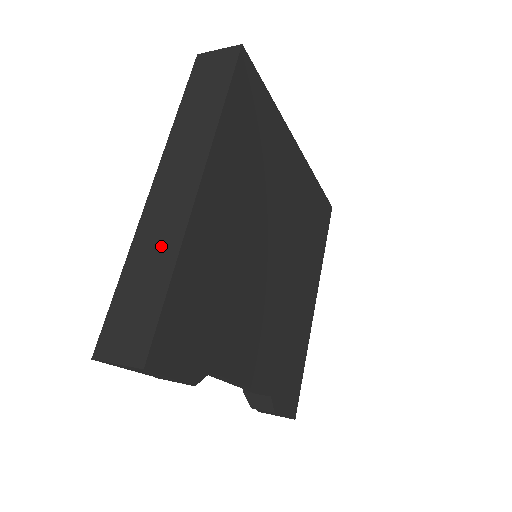
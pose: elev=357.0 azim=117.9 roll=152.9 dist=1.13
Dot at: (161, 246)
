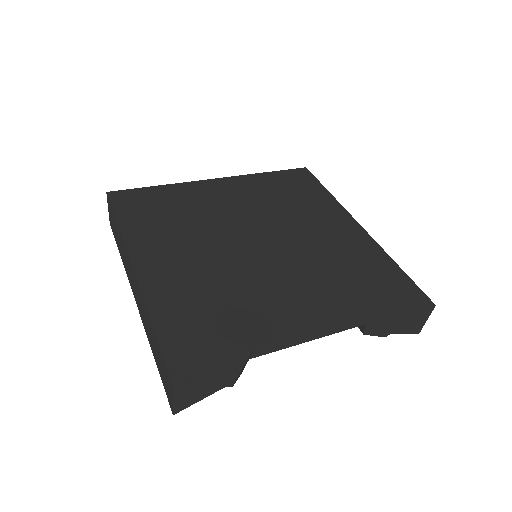
Dot at: (147, 320)
